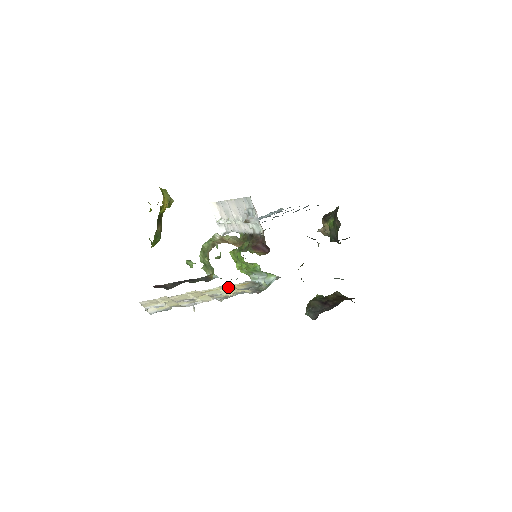
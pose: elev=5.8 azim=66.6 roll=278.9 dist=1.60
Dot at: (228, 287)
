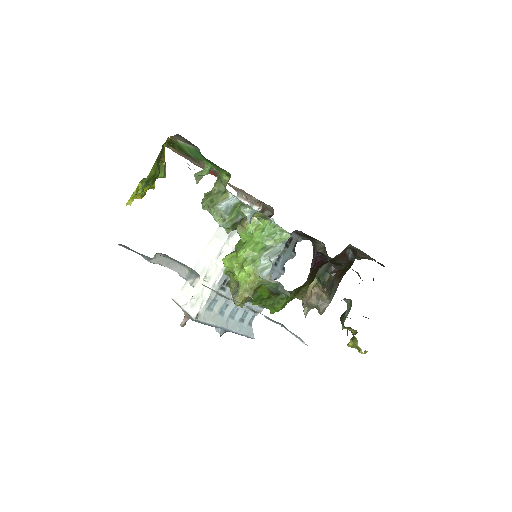
Dot at: occluded
